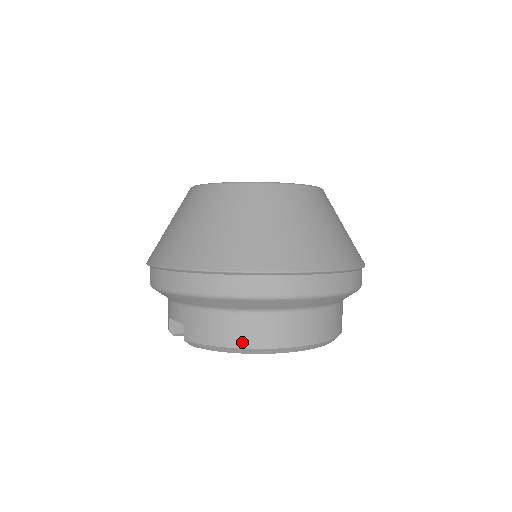
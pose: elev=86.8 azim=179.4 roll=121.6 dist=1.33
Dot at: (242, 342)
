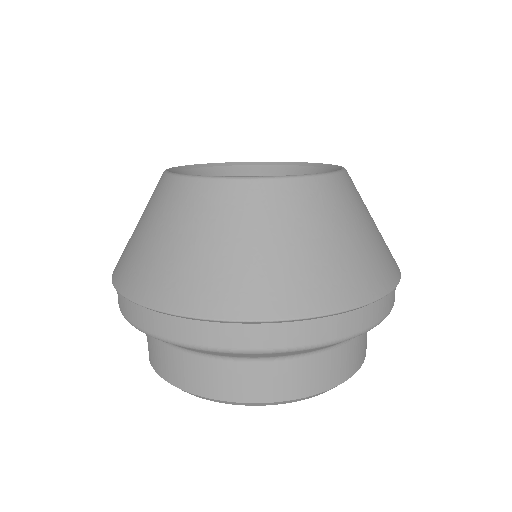
Dot at: (192, 387)
